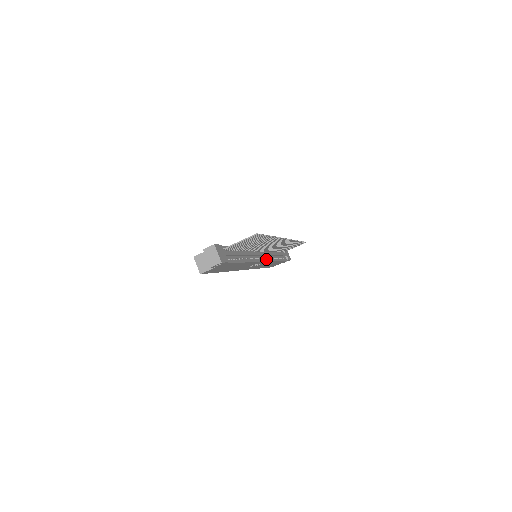
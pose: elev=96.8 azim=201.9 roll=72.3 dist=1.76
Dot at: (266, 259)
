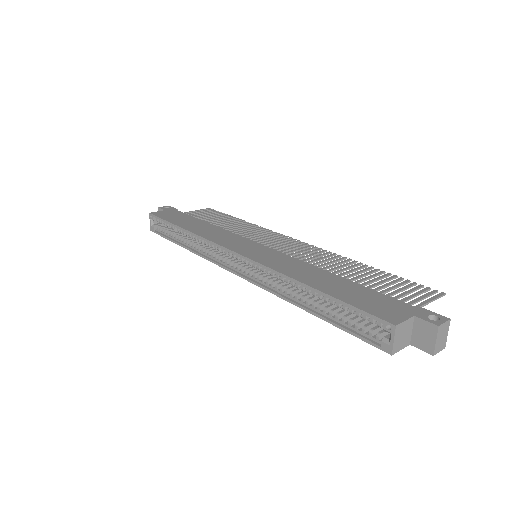
Dot at: occluded
